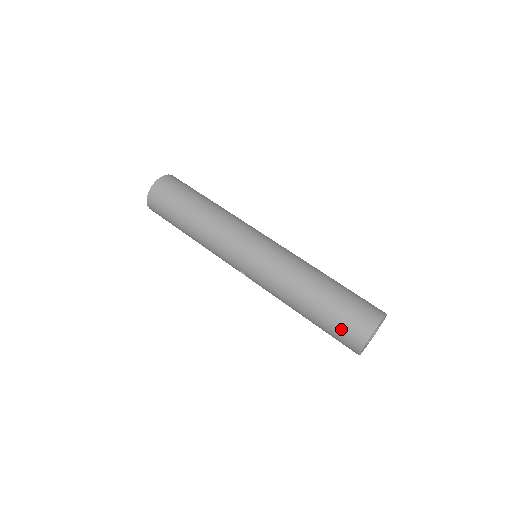
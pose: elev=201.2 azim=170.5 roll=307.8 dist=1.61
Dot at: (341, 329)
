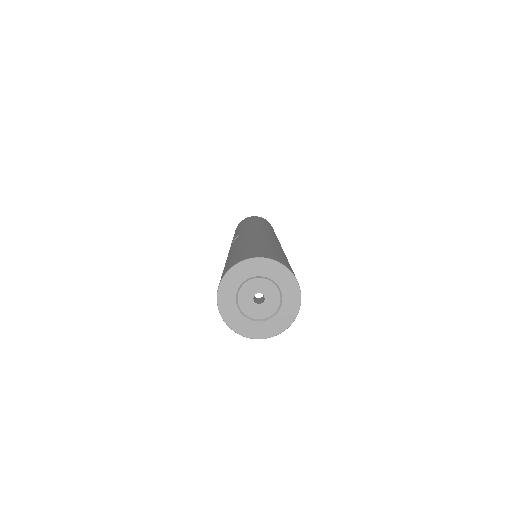
Dot at: (257, 250)
